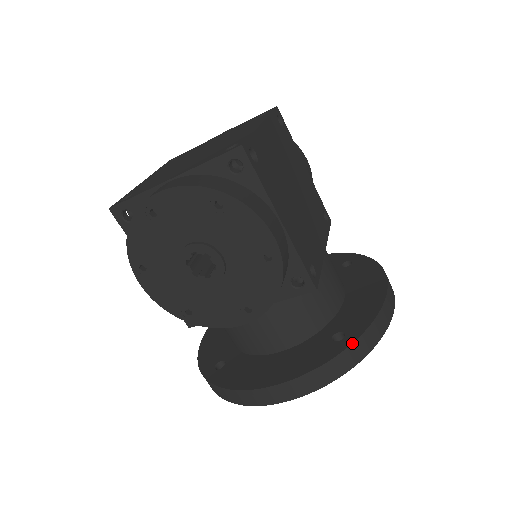
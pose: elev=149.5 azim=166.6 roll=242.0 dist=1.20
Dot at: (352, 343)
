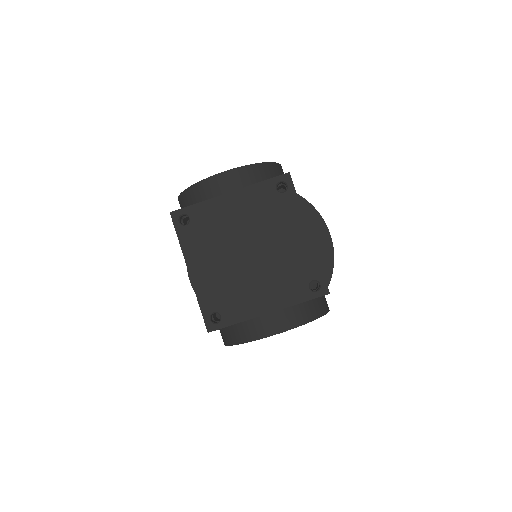
Dot at: occluded
